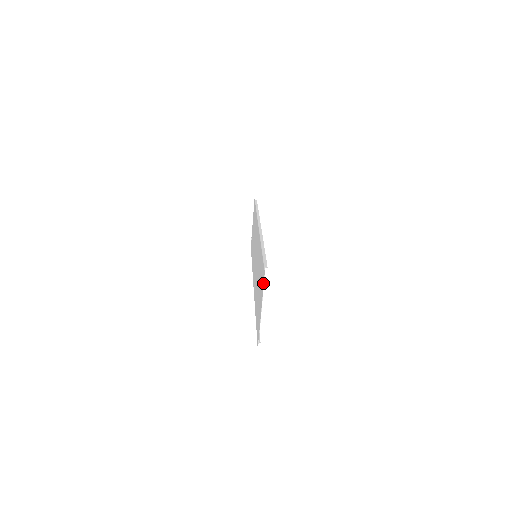
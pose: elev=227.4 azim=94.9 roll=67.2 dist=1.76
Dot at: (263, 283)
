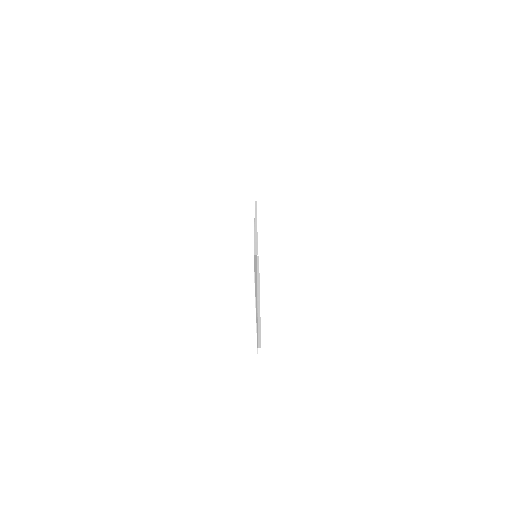
Dot at: (254, 273)
